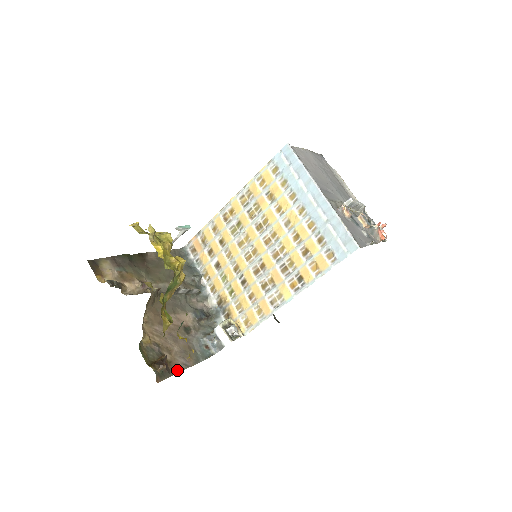
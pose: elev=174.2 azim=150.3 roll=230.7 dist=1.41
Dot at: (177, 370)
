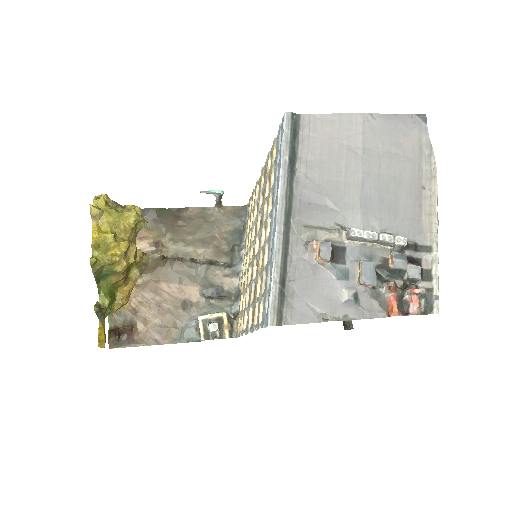
Dot at: (142, 343)
